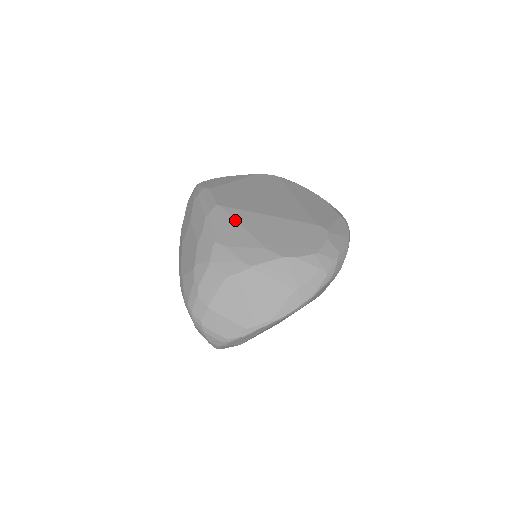
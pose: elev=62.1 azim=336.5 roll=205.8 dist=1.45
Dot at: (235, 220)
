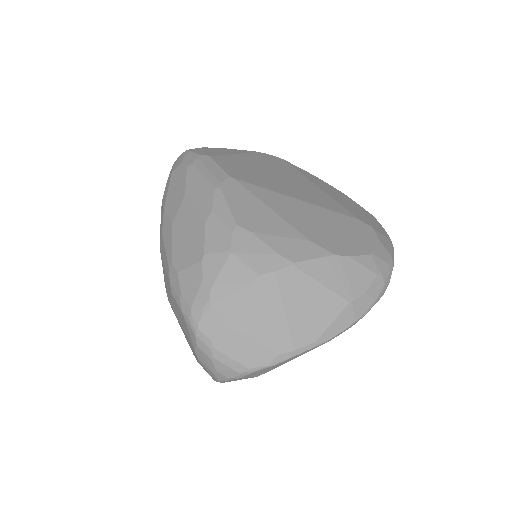
Dot at: (258, 199)
